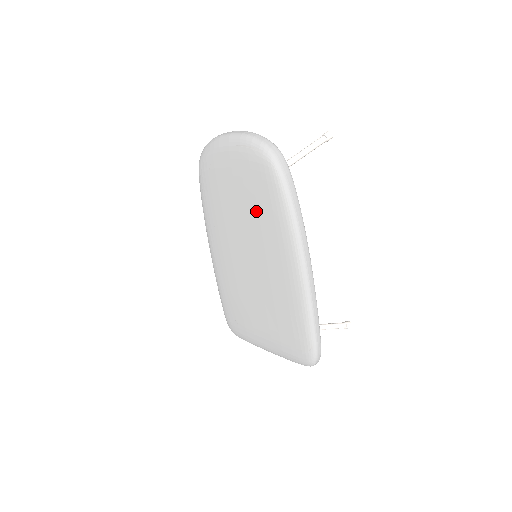
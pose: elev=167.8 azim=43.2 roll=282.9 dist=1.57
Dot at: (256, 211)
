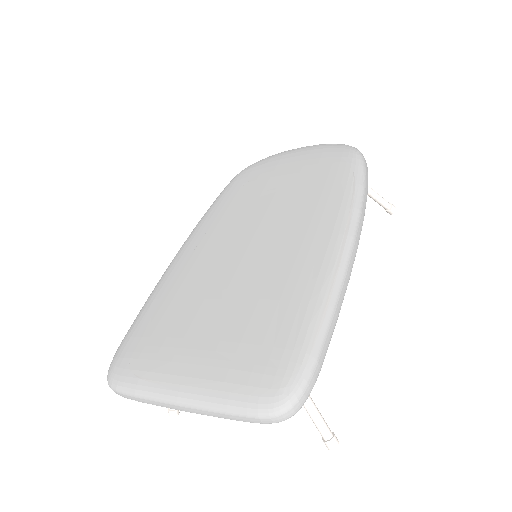
Dot at: (304, 190)
